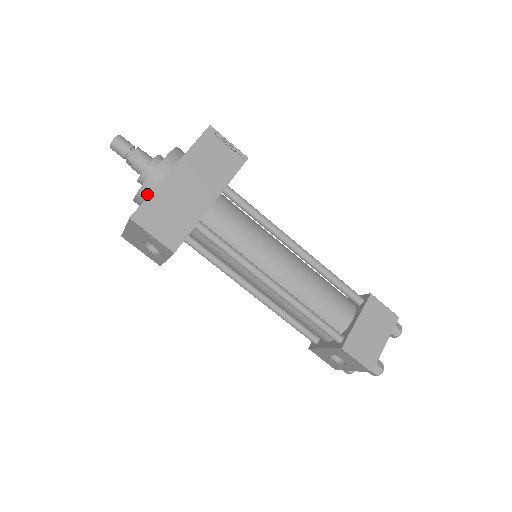
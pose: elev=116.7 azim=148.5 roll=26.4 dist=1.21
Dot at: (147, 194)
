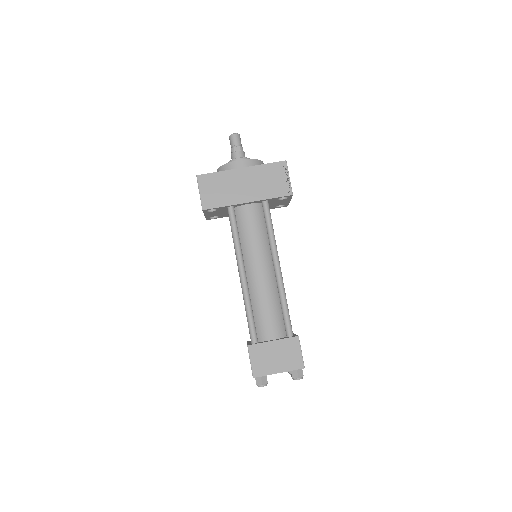
Dot at: occluded
